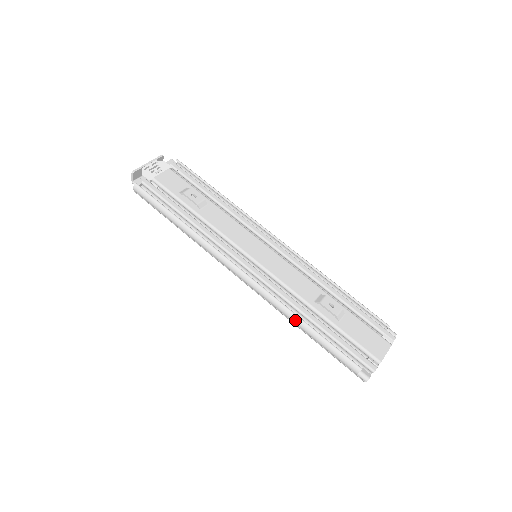
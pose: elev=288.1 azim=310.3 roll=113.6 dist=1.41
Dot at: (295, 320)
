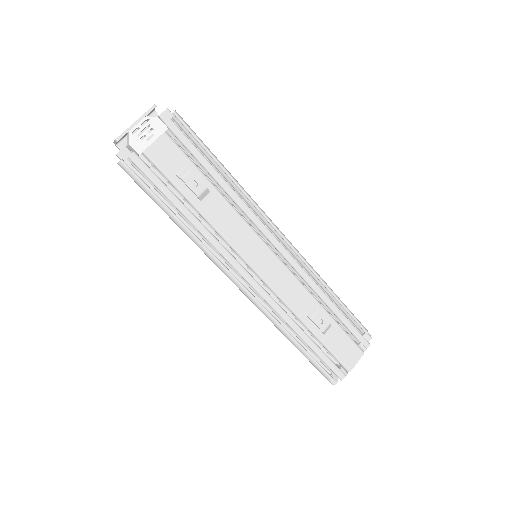
Dot at: (283, 333)
